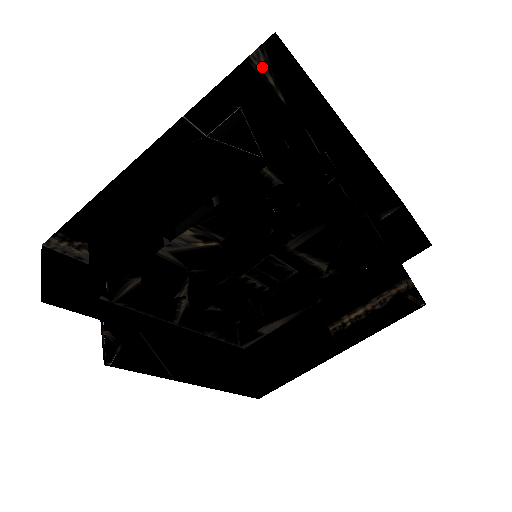
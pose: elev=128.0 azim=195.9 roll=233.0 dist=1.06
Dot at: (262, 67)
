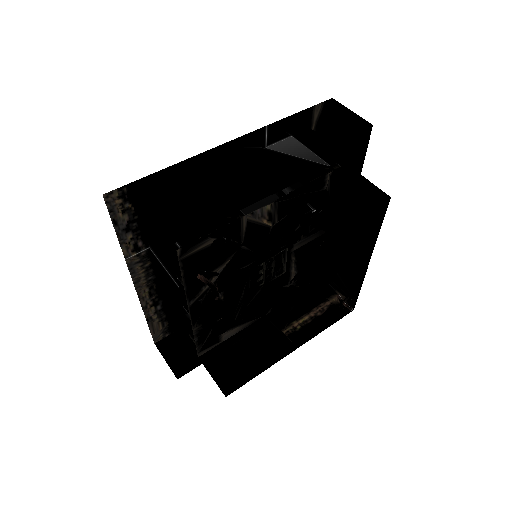
Dot at: (315, 115)
